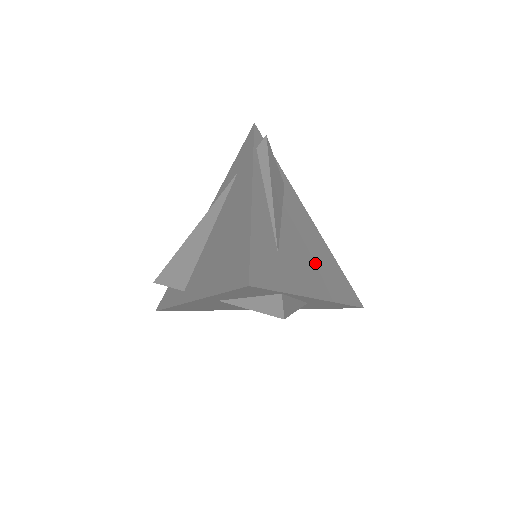
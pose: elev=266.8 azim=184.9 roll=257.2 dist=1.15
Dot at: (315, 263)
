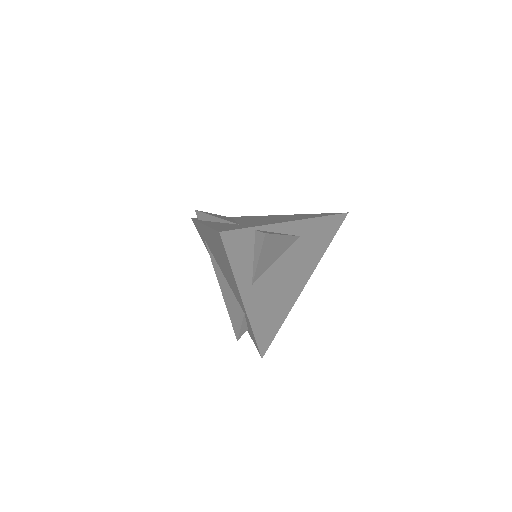
Dot at: occluded
